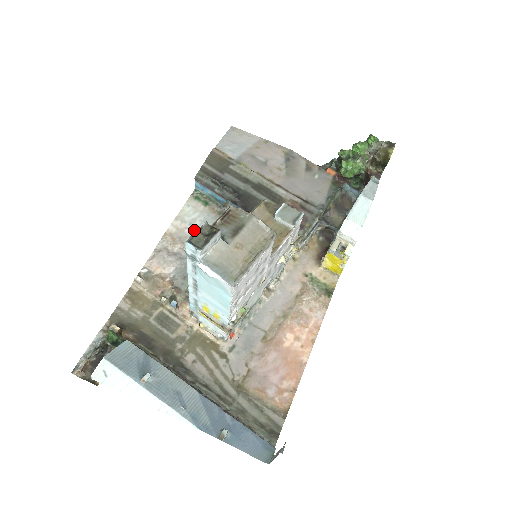
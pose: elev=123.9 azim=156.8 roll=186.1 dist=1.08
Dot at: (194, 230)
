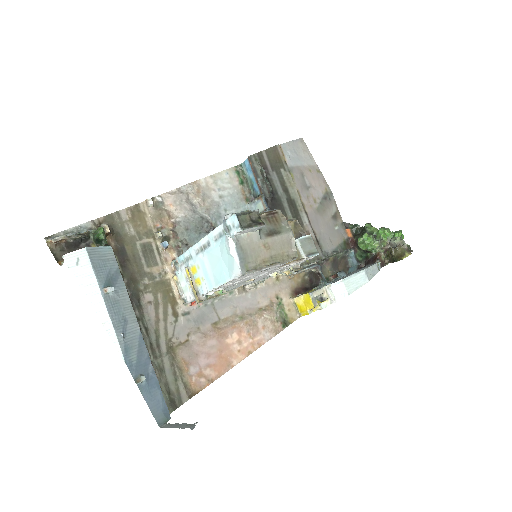
Dot at: (219, 196)
